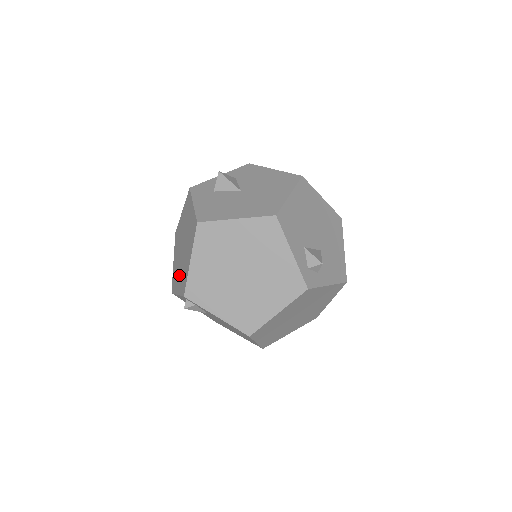
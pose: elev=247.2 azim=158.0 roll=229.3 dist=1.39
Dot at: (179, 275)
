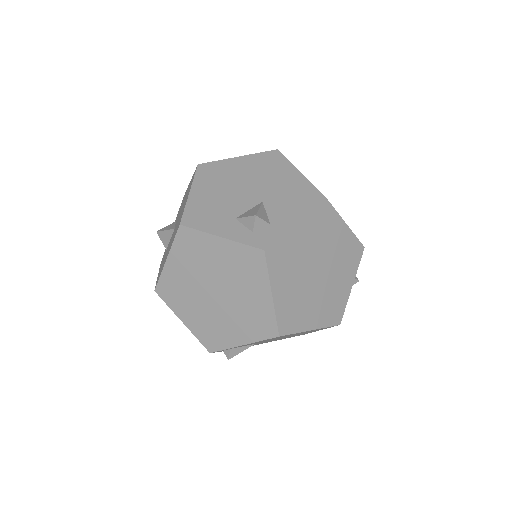
Dot at: occluded
